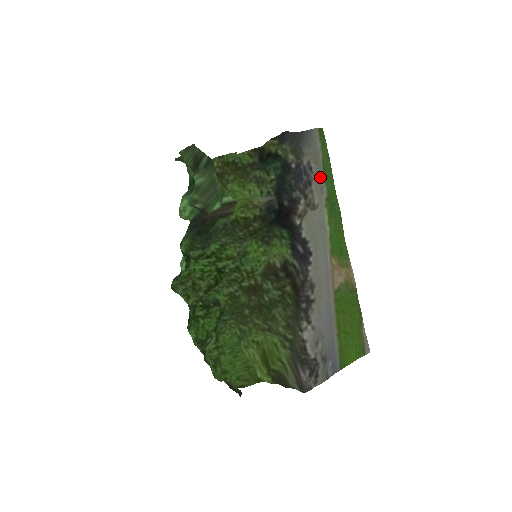
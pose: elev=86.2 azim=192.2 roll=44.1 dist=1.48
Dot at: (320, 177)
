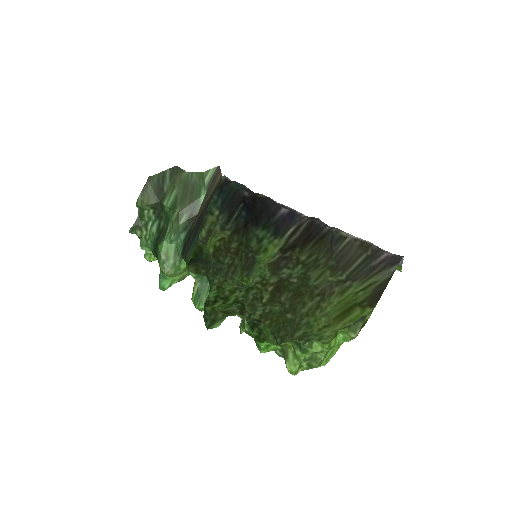
Dot at: occluded
